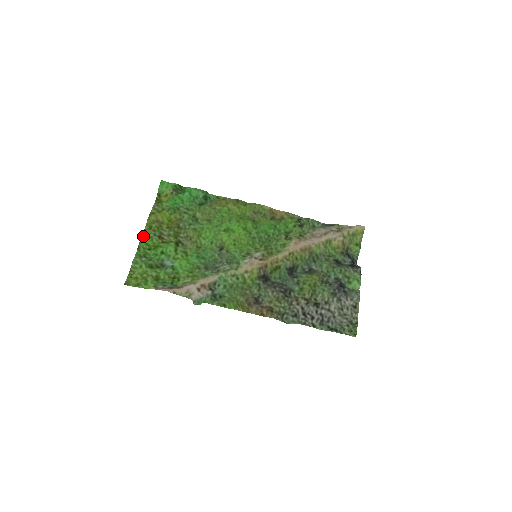
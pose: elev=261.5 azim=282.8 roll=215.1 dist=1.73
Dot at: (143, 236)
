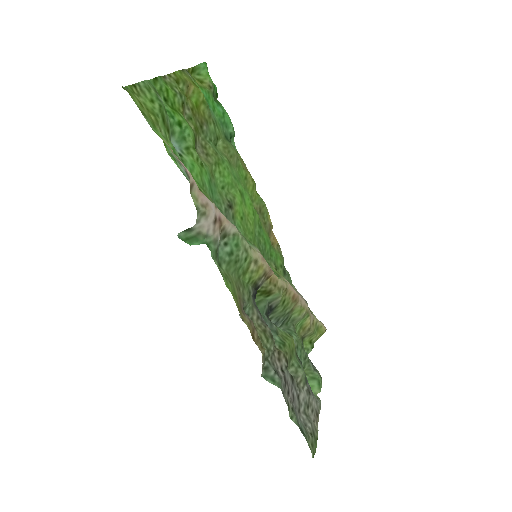
Dot at: (164, 77)
